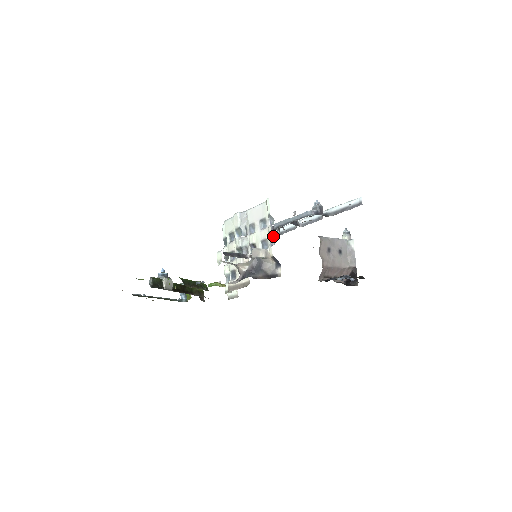
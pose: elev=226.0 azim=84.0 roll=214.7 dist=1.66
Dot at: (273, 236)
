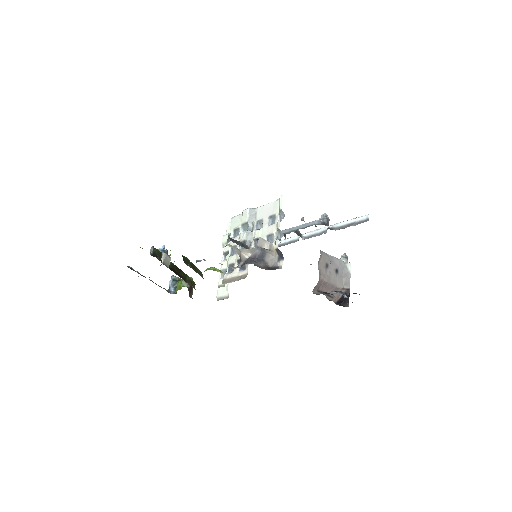
Dot at: occluded
